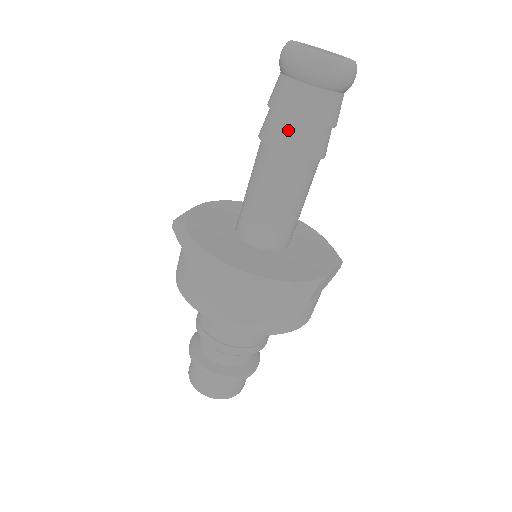
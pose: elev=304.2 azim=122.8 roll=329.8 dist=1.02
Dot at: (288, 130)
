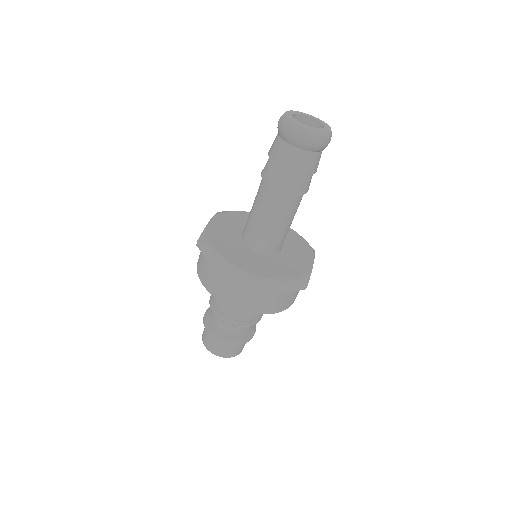
Dot at: (269, 167)
